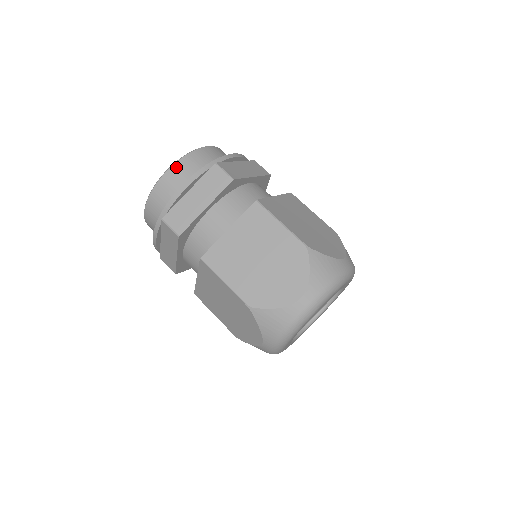
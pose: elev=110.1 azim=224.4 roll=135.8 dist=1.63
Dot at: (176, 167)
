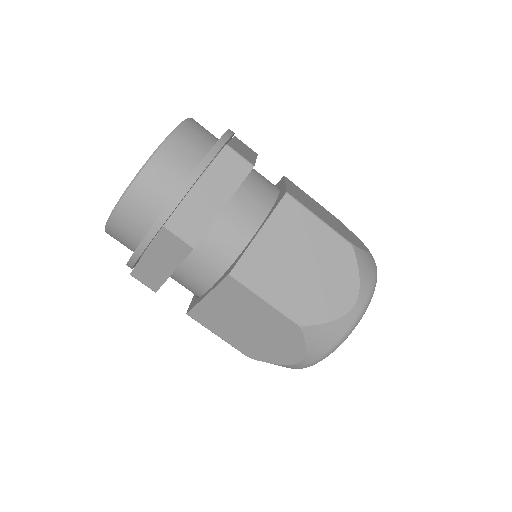
Dot at: (166, 149)
